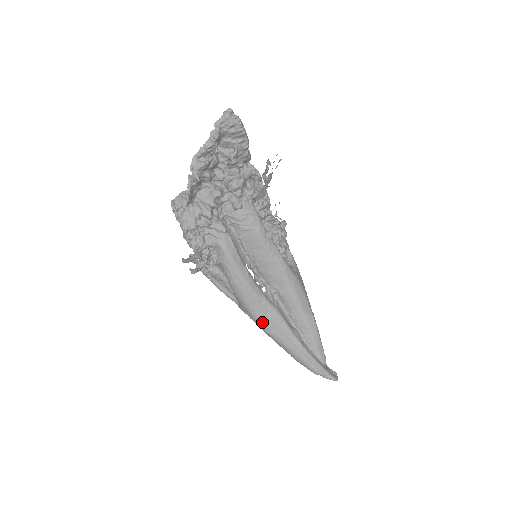
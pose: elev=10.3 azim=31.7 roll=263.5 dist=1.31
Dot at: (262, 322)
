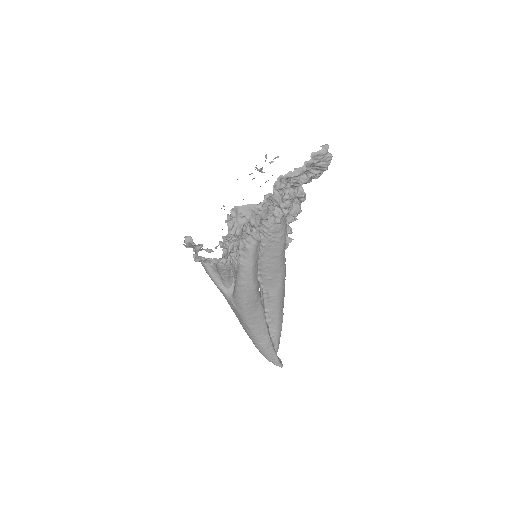
Dot at: (249, 318)
